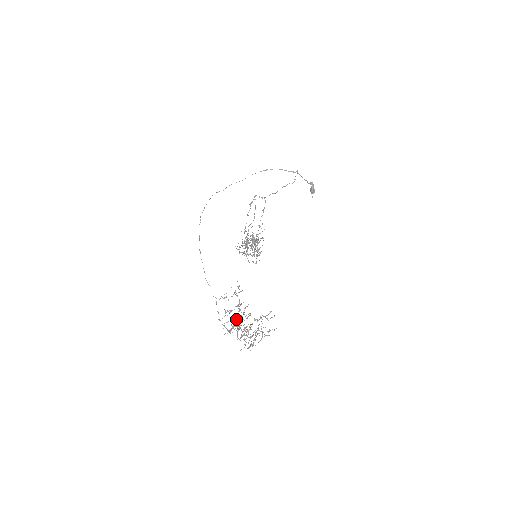
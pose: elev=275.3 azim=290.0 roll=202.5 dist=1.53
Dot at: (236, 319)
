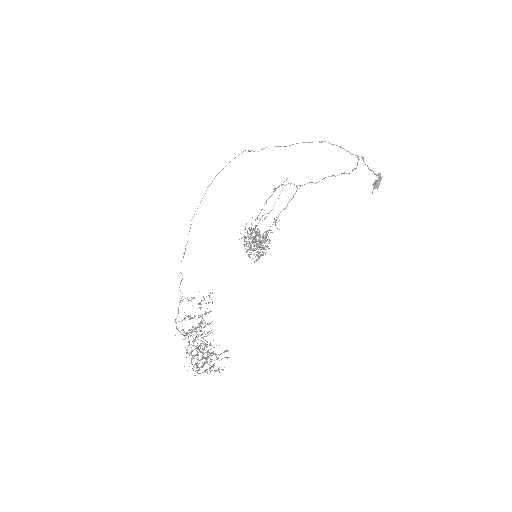
Dot at: (196, 327)
